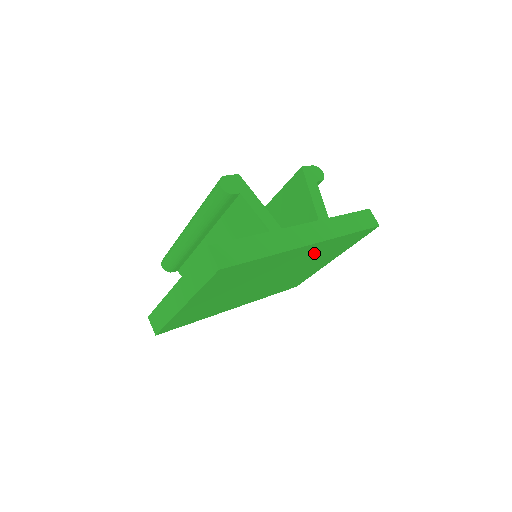
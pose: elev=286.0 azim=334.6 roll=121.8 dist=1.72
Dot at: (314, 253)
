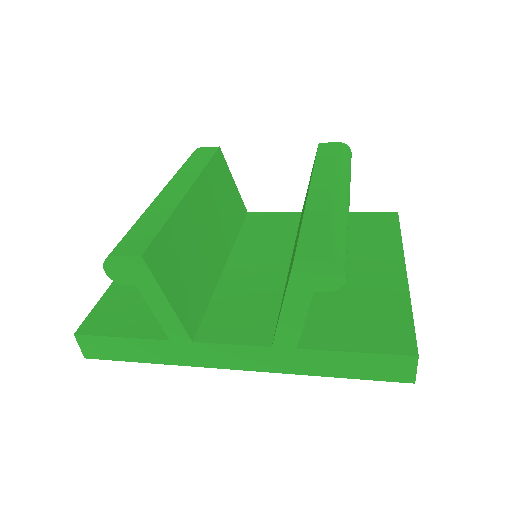
Dot at: occluded
